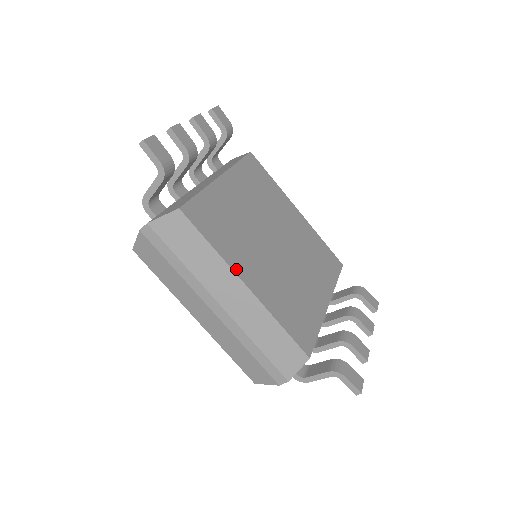
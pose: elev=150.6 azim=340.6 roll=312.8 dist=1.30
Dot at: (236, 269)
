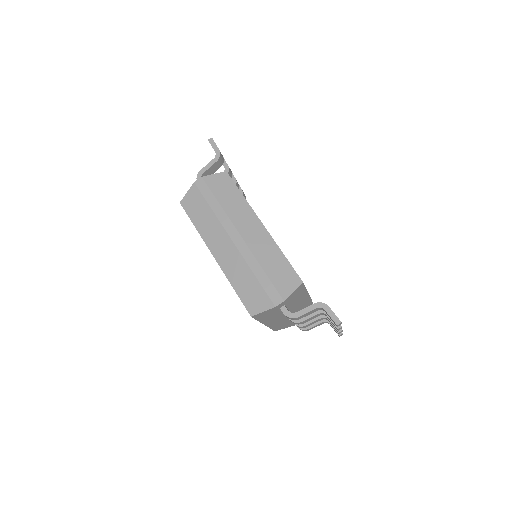
Dot at: occluded
